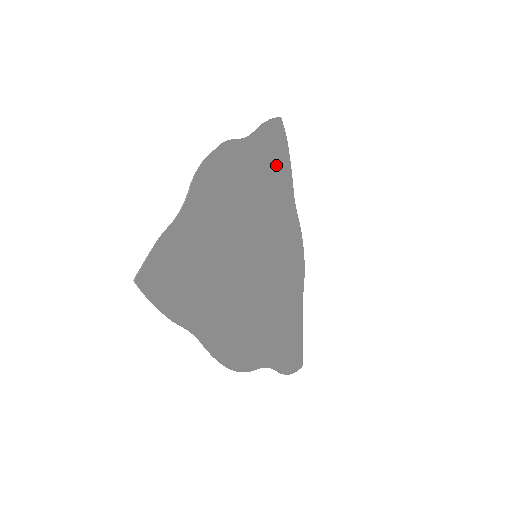
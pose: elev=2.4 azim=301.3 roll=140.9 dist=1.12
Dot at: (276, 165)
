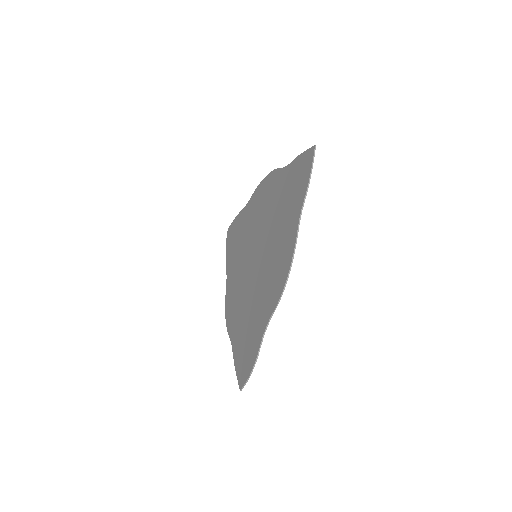
Dot at: (235, 242)
